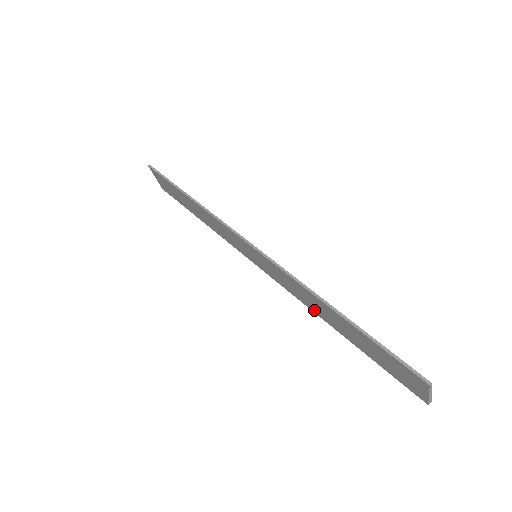
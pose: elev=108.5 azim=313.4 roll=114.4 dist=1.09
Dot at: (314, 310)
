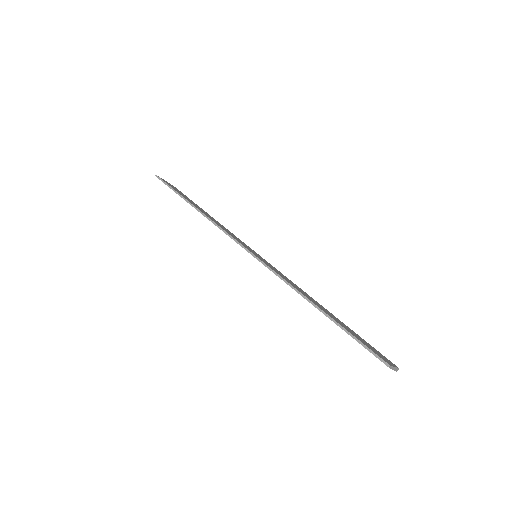
Dot at: occluded
